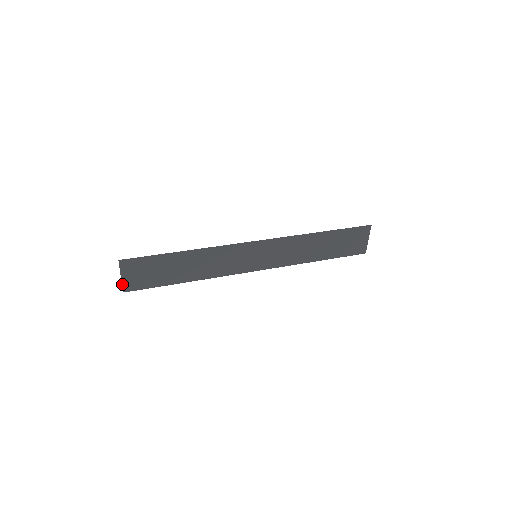
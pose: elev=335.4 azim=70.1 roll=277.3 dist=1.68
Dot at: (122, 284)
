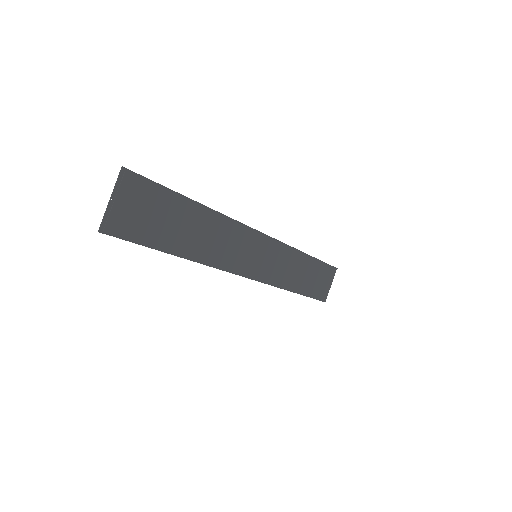
Dot at: (104, 216)
